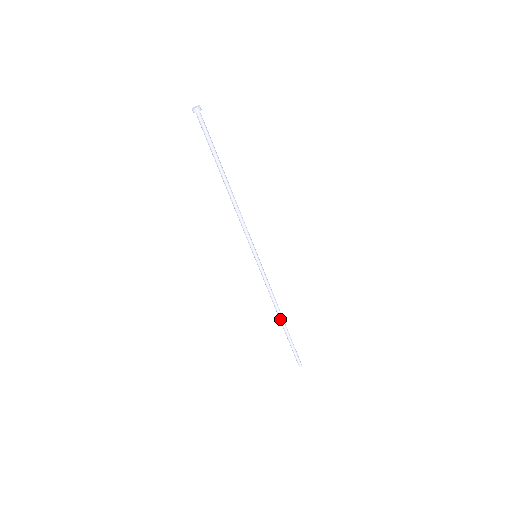
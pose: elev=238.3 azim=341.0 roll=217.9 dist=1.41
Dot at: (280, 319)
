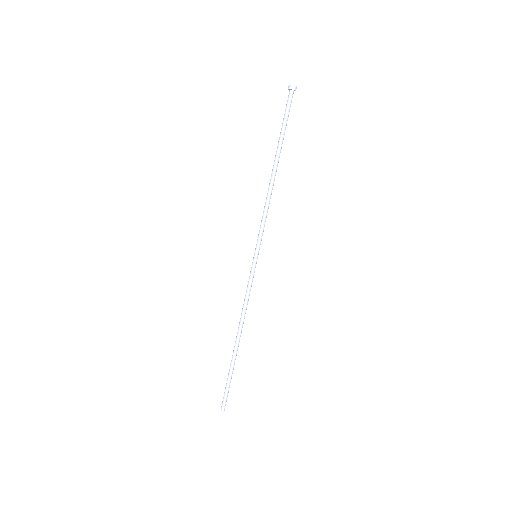
Dot at: (236, 340)
